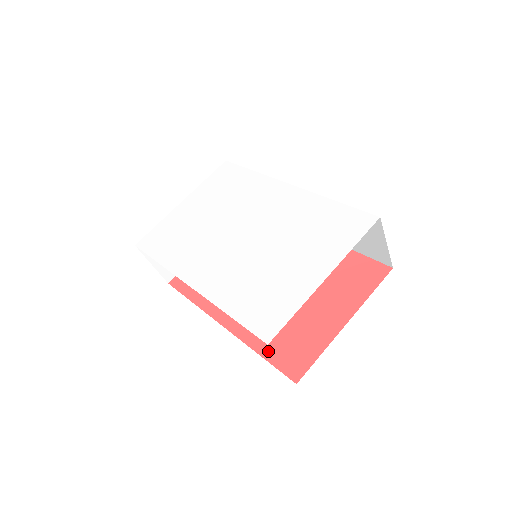
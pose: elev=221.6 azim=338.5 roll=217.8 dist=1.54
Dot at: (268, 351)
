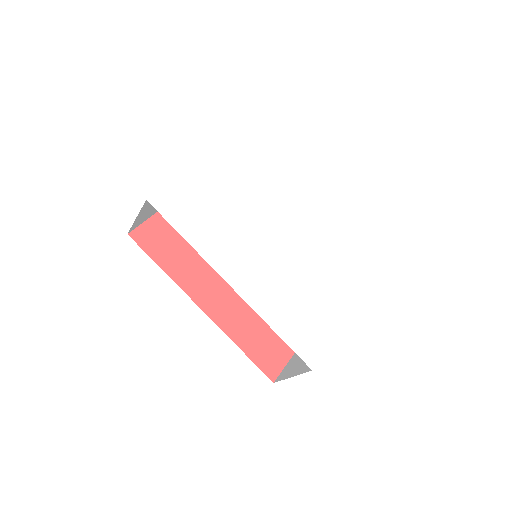
Dot at: (248, 347)
